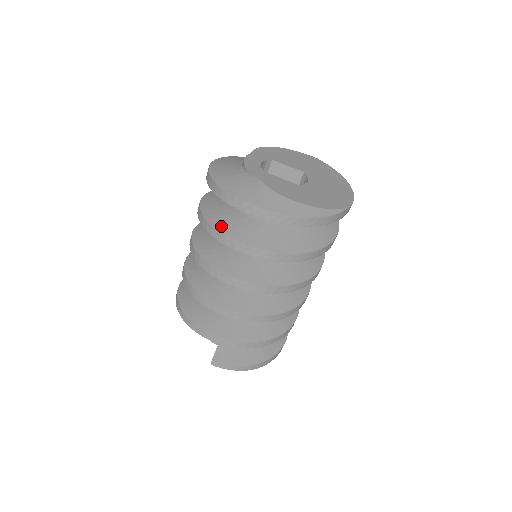
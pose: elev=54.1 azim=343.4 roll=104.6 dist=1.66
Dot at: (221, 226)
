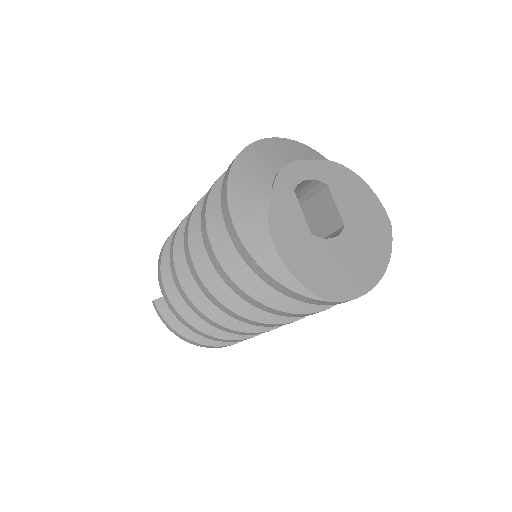
Dot at: (214, 204)
